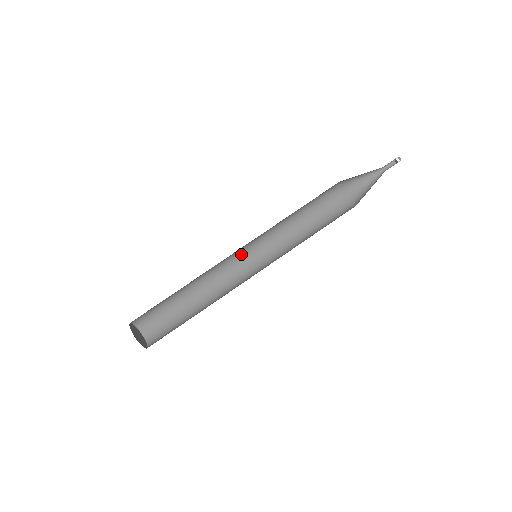
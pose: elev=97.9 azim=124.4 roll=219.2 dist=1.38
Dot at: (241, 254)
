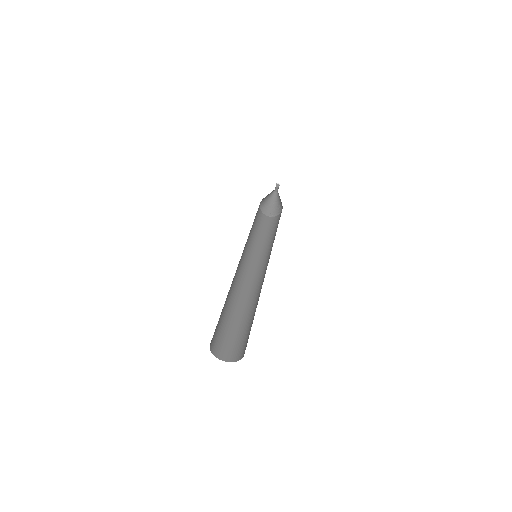
Dot at: (257, 273)
